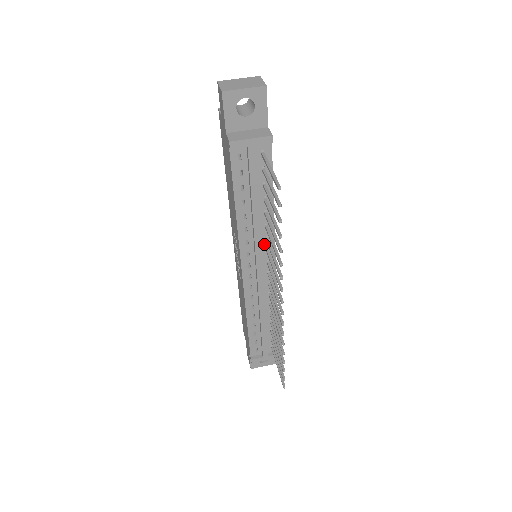
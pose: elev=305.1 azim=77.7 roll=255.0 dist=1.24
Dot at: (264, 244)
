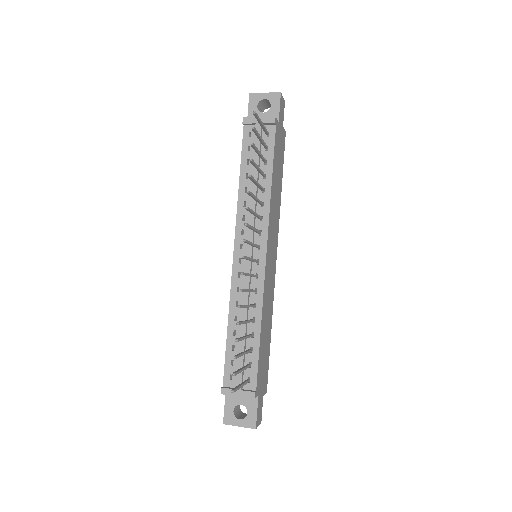
Dot at: (258, 224)
